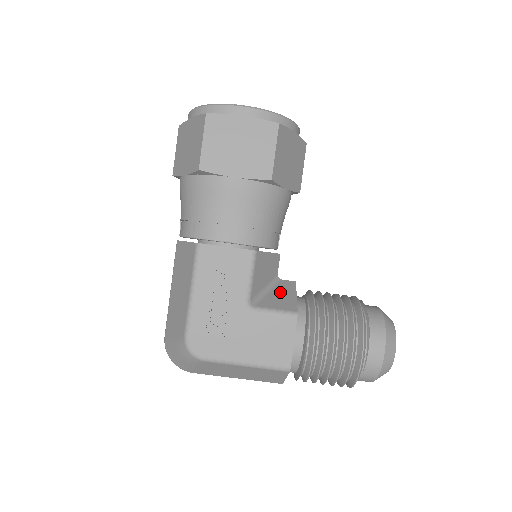
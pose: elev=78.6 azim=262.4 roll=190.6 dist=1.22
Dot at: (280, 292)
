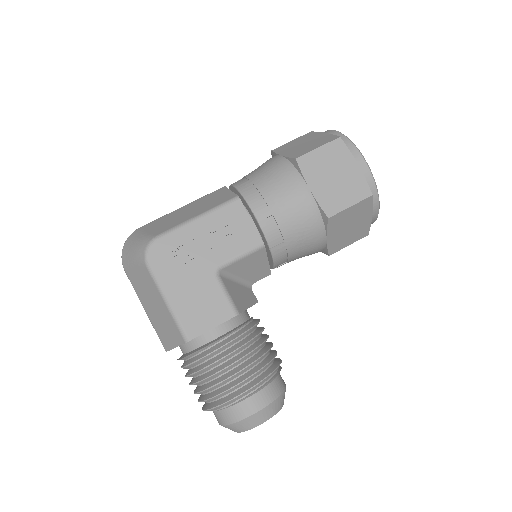
Dot at: (243, 292)
